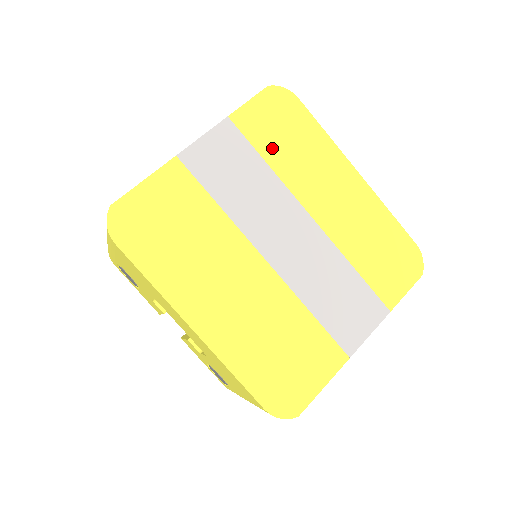
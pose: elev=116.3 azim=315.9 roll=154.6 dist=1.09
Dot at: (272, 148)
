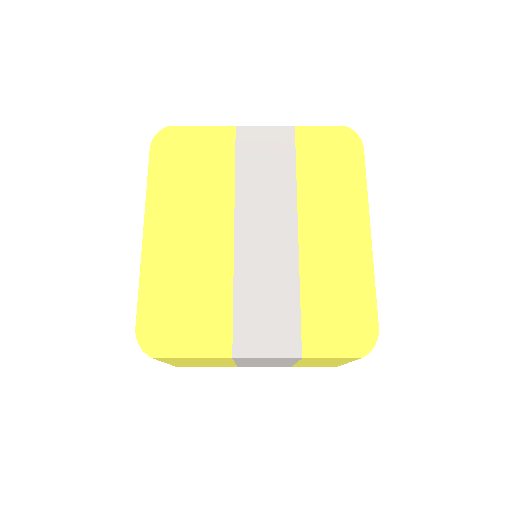
Dot at: (310, 166)
